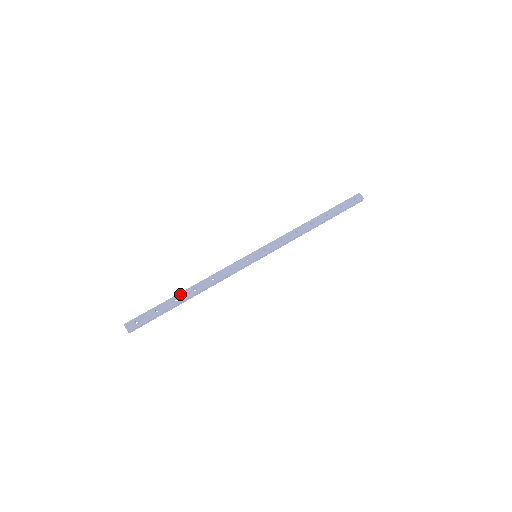
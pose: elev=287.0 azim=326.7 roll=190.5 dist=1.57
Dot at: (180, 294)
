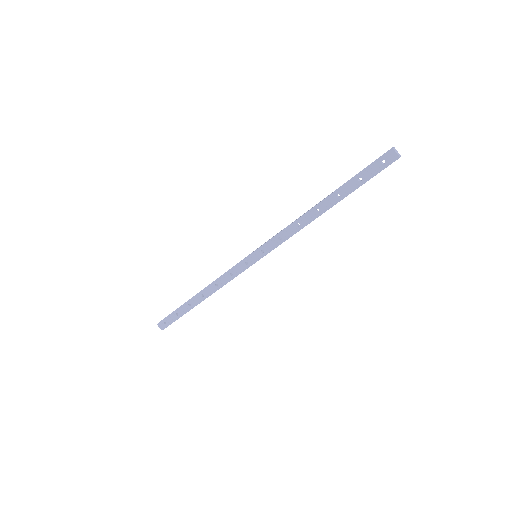
Dot at: (191, 300)
